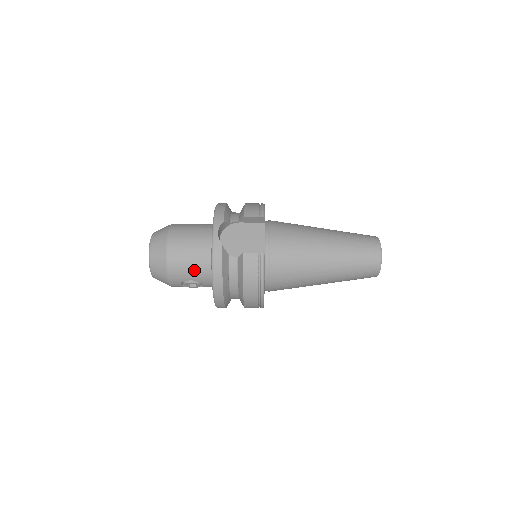
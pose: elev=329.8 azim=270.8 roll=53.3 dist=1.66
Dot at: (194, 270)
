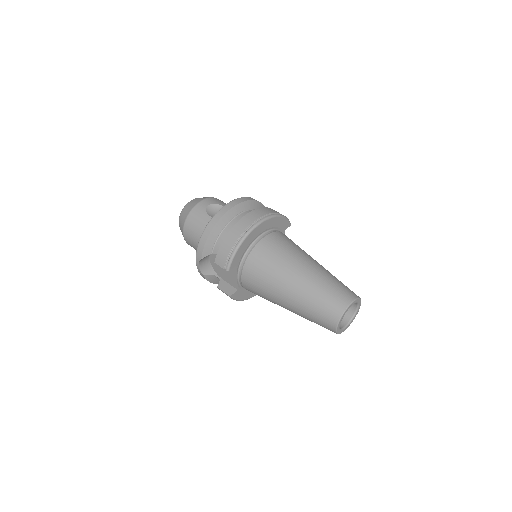
Dot at: occluded
